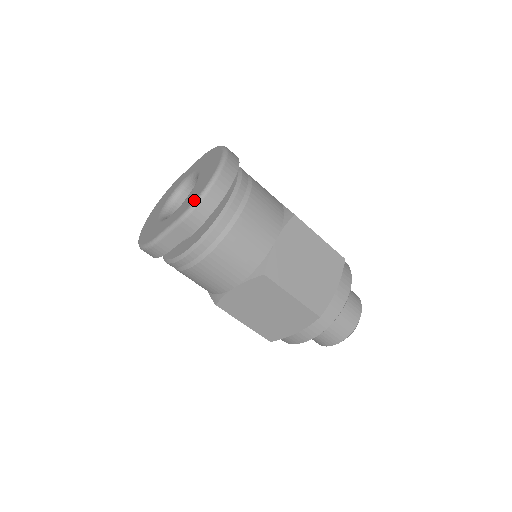
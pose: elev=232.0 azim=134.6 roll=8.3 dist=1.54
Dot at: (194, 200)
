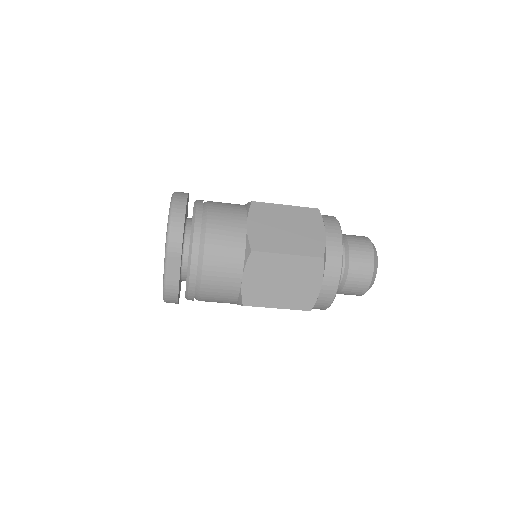
Dot at: (166, 232)
